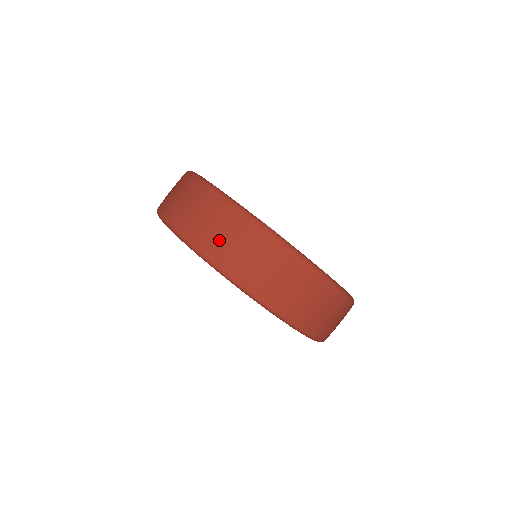
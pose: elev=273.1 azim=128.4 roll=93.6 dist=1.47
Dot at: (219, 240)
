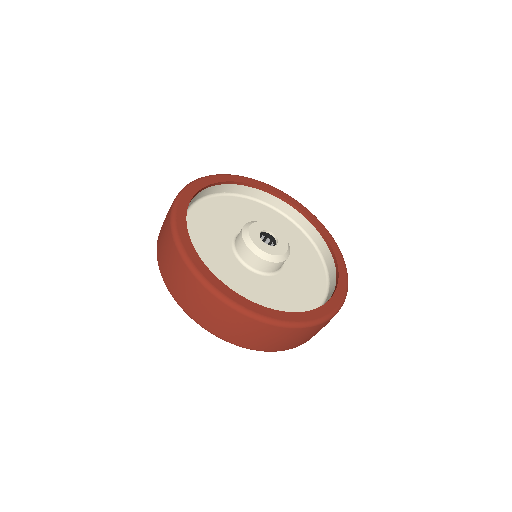
Dot at: (182, 293)
